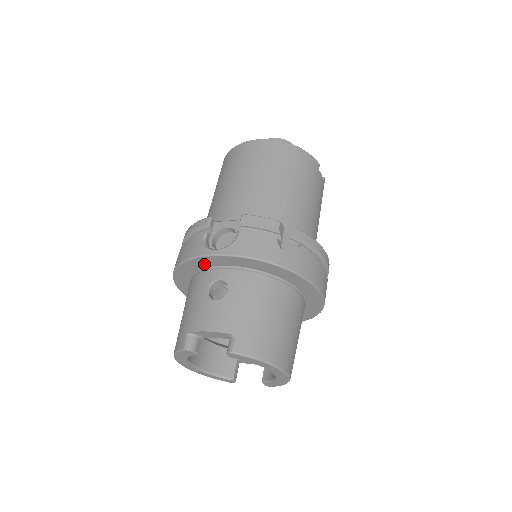
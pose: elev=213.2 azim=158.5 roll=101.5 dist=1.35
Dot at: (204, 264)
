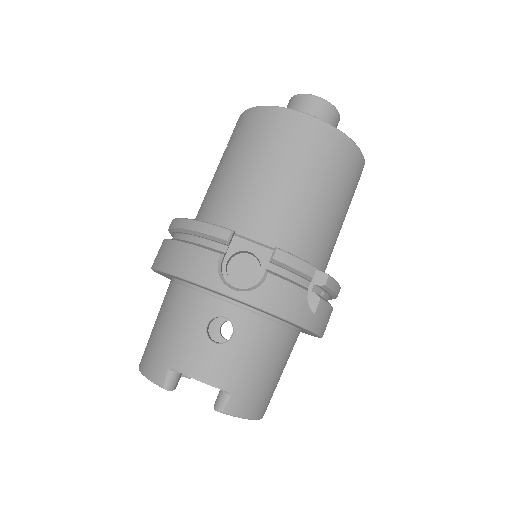
Dot at: (209, 290)
